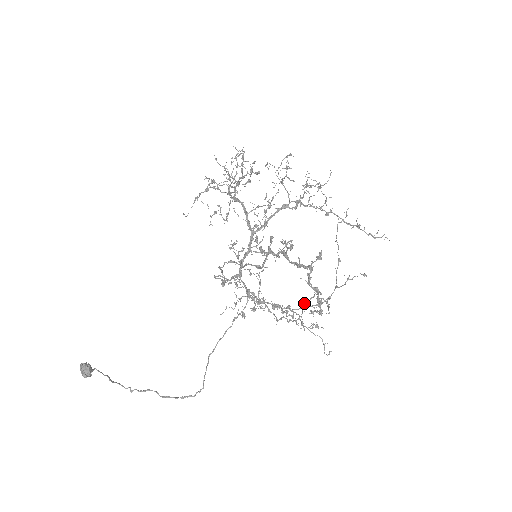
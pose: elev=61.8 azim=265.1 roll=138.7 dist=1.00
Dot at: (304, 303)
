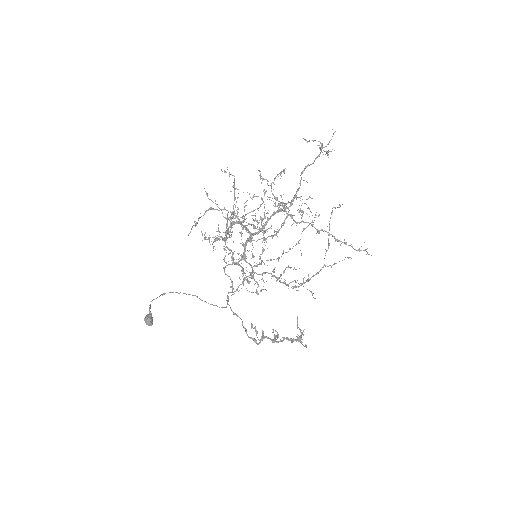
Dot at: (303, 230)
